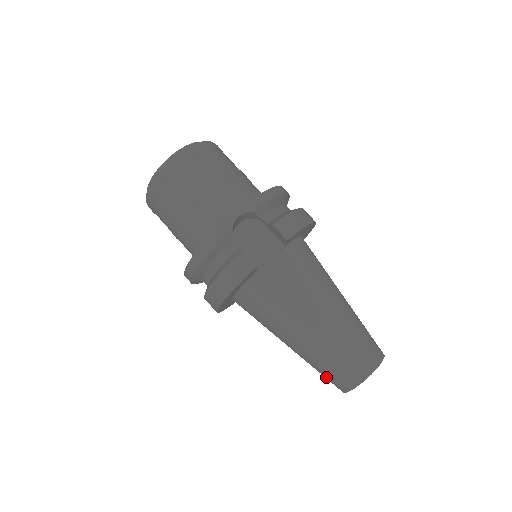
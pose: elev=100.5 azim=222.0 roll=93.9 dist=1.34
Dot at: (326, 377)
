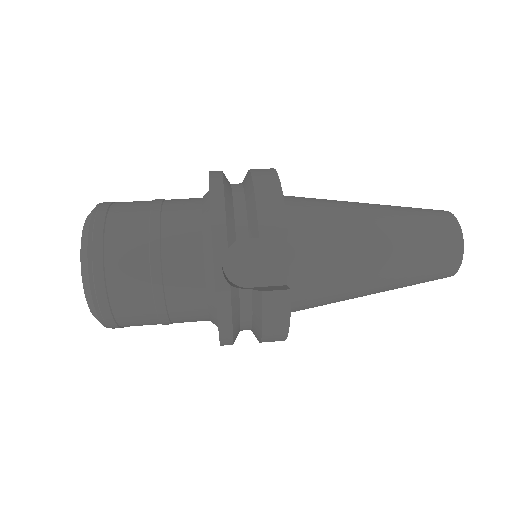
Dot at: occluded
